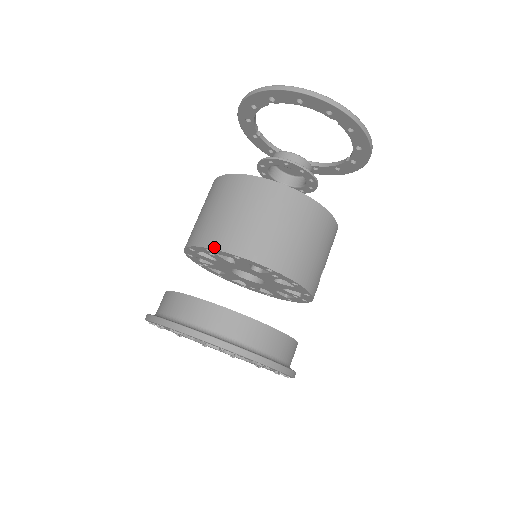
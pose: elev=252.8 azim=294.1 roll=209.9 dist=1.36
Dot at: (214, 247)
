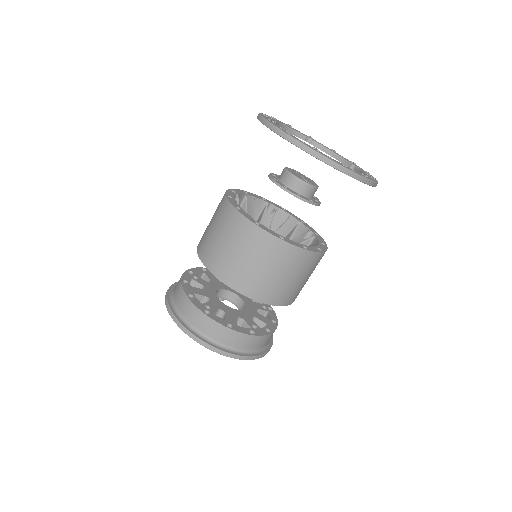
Dot at: (231, 286)
